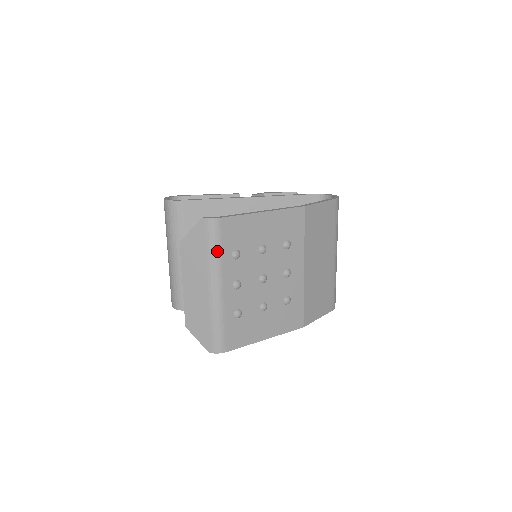
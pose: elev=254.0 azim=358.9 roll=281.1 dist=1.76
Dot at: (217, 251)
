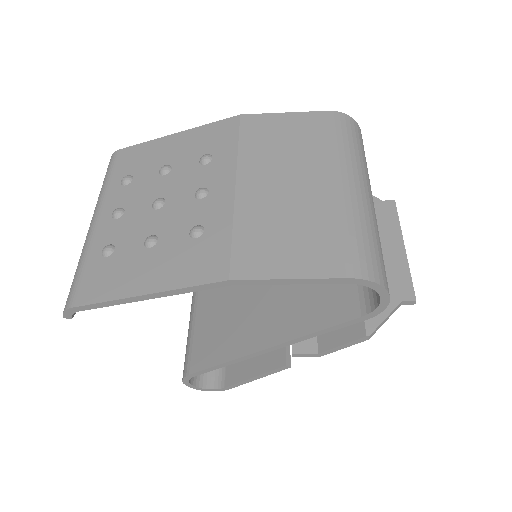
Dot at: (106, 181)
